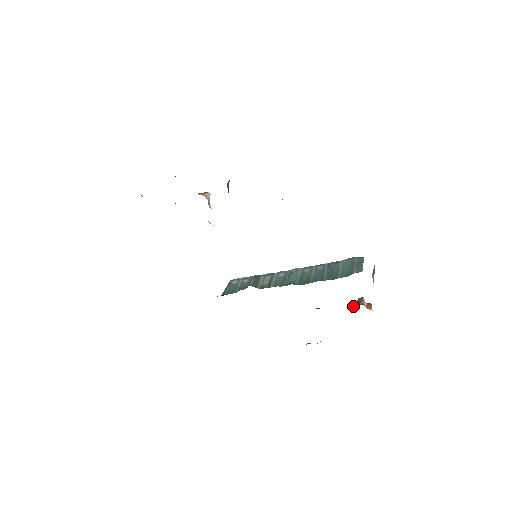
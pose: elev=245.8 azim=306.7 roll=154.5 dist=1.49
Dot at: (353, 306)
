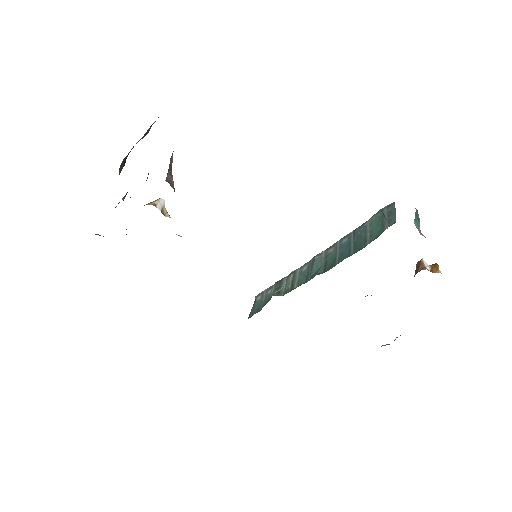
Dot at: occluded
